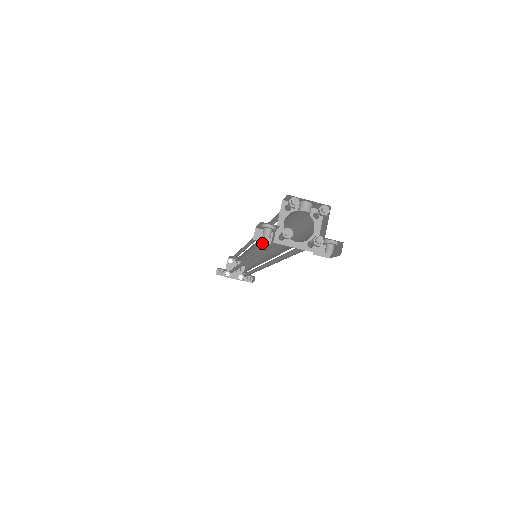
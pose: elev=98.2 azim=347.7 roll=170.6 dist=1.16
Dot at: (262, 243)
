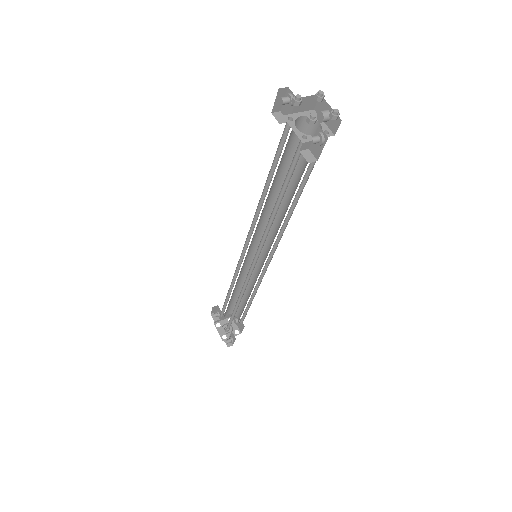
Dot at: (270, 243)
